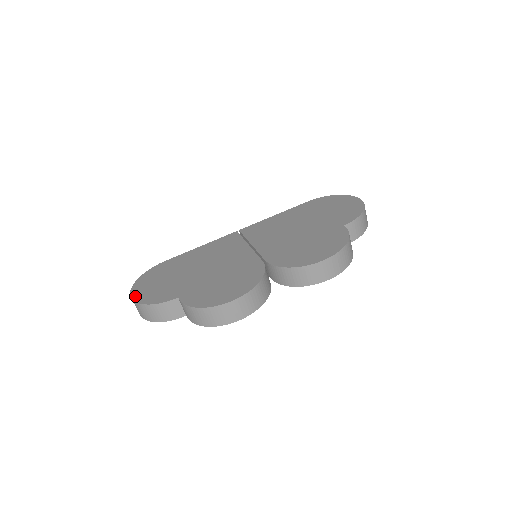
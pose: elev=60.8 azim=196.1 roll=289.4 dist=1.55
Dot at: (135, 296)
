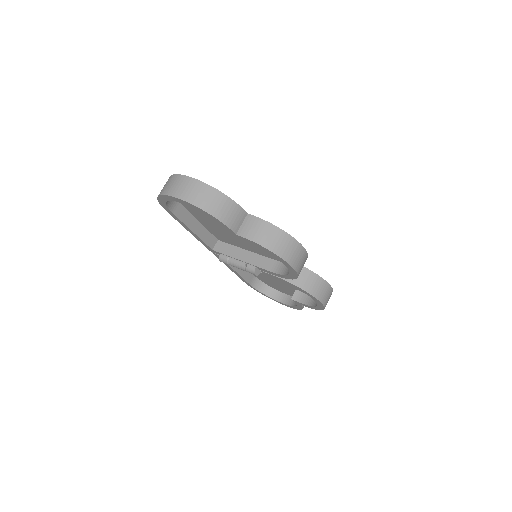
Dot at: (195, 180)
